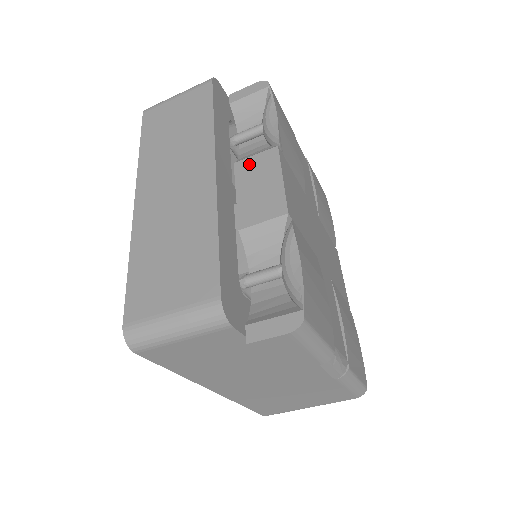
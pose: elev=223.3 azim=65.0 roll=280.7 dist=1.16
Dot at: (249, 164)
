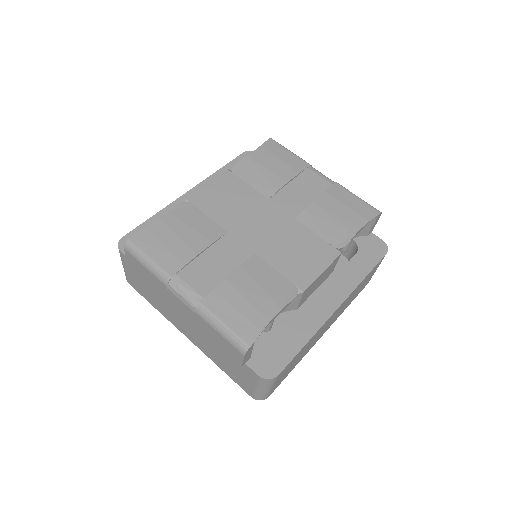
Dot at: occluded
